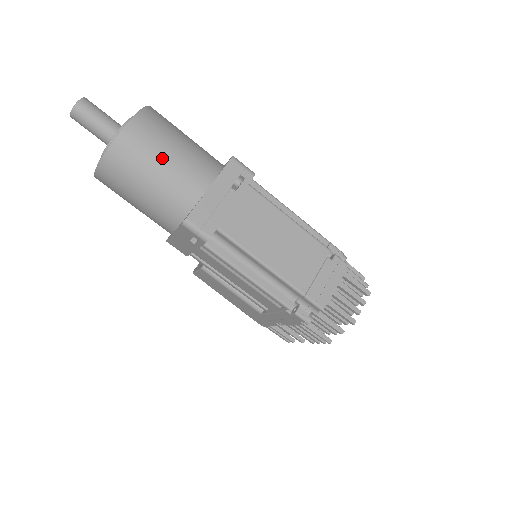
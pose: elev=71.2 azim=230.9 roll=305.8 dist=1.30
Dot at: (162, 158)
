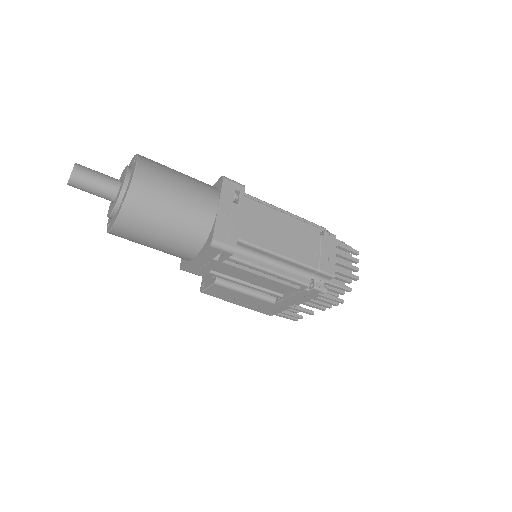
Dot at: (173, 195)
